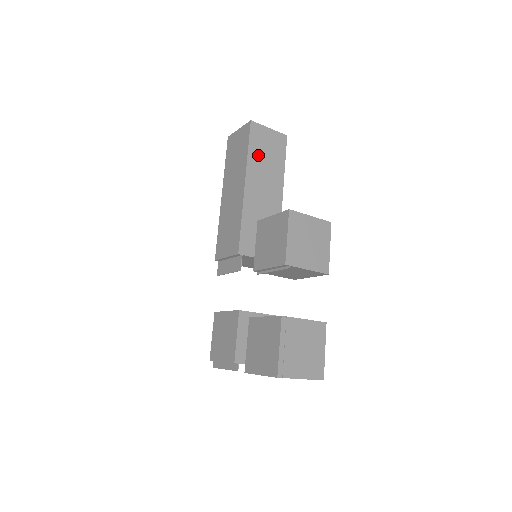
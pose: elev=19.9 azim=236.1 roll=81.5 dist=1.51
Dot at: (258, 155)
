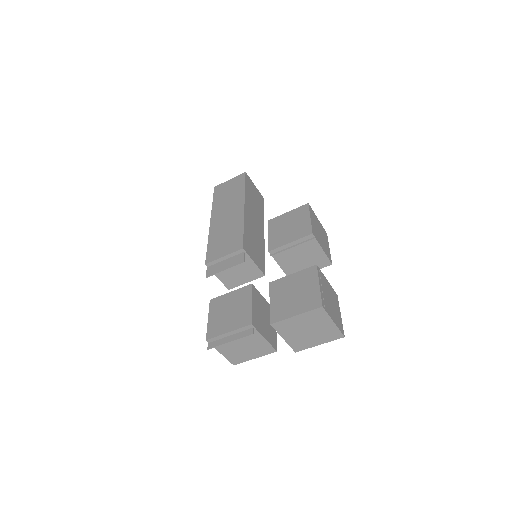
Dot at: (250, 195)
